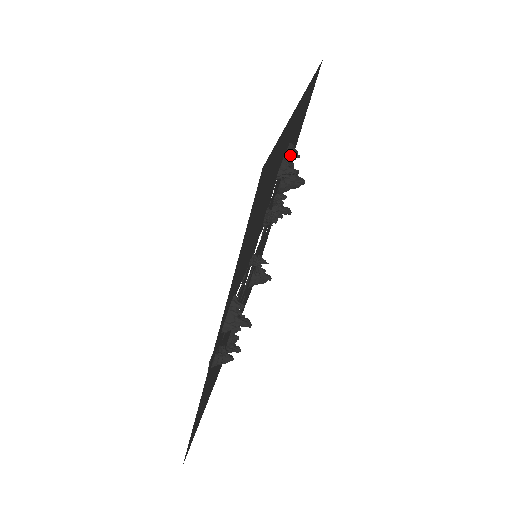
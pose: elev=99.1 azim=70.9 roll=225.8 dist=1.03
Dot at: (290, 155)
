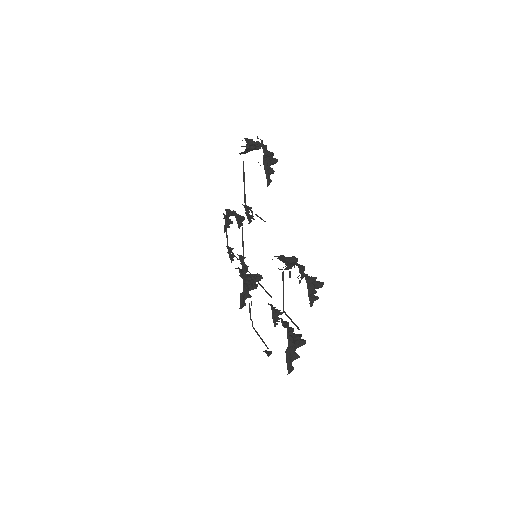
Dot at: (226, 219)
